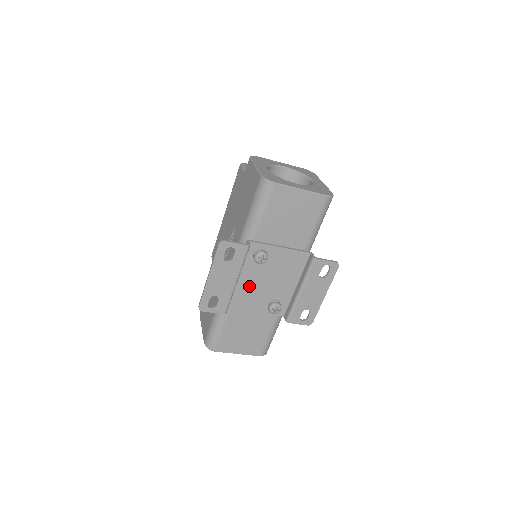
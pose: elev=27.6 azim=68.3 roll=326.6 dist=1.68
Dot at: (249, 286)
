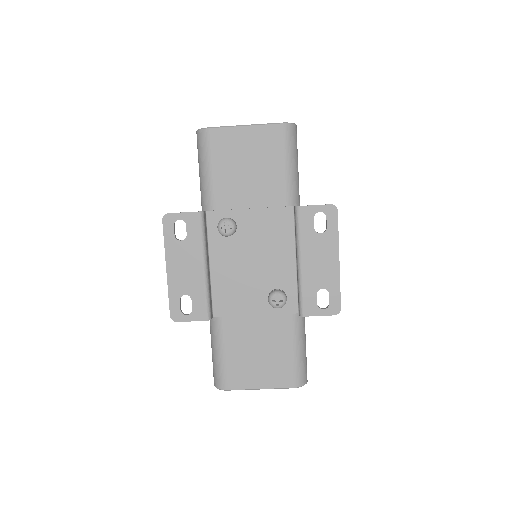
Dot at: (231, 276)
